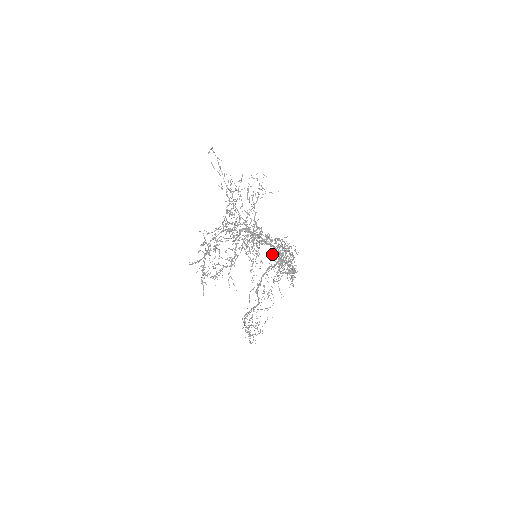
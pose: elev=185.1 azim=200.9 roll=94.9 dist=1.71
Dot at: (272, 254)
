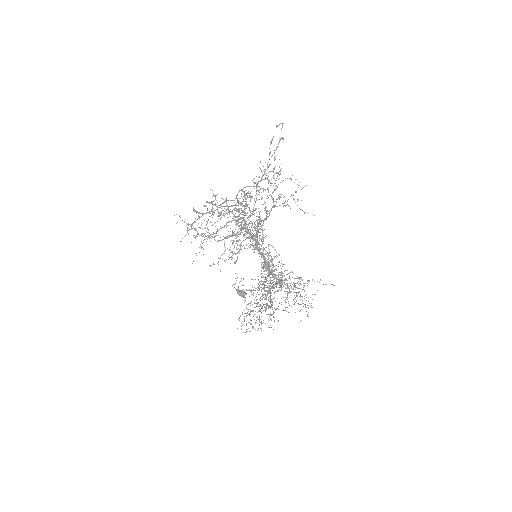
Dot at: (262, 266)
